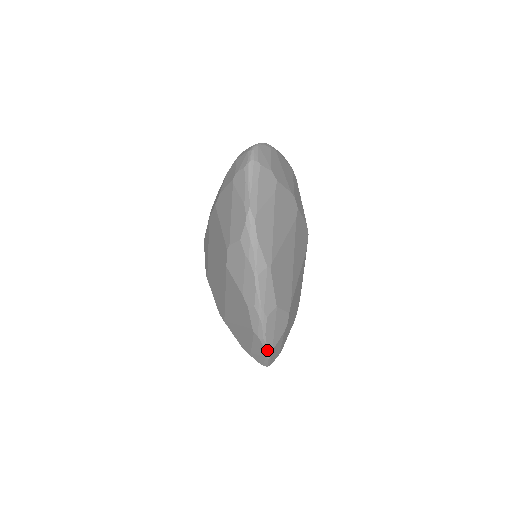
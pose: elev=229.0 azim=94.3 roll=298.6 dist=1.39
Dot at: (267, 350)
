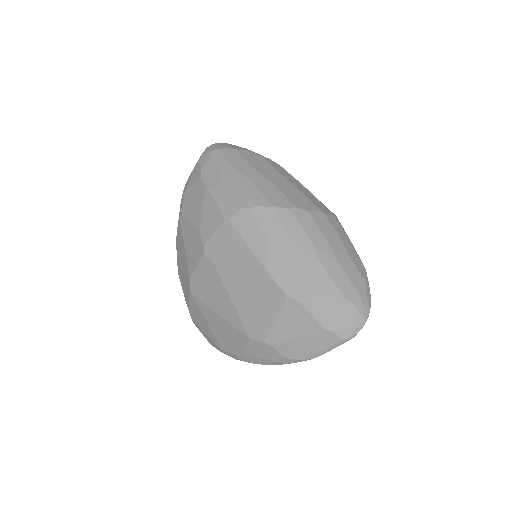
Dot at: occluded
